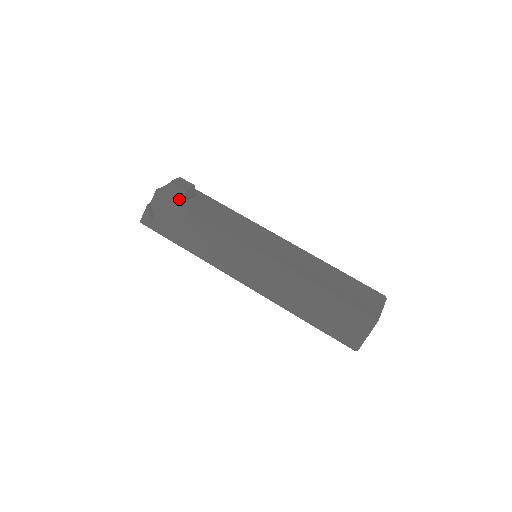
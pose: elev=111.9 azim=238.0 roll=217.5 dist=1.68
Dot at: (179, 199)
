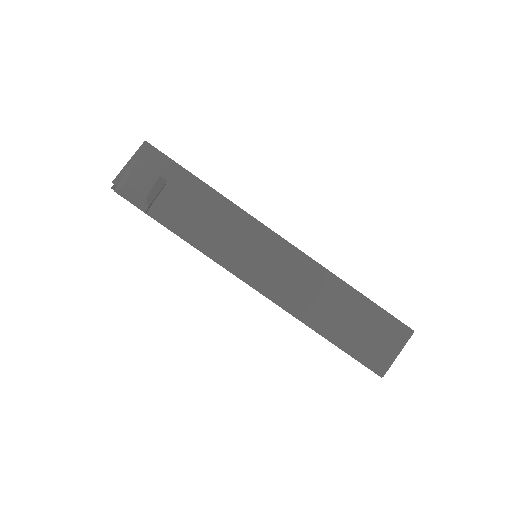
Dot at: (141, 206)
